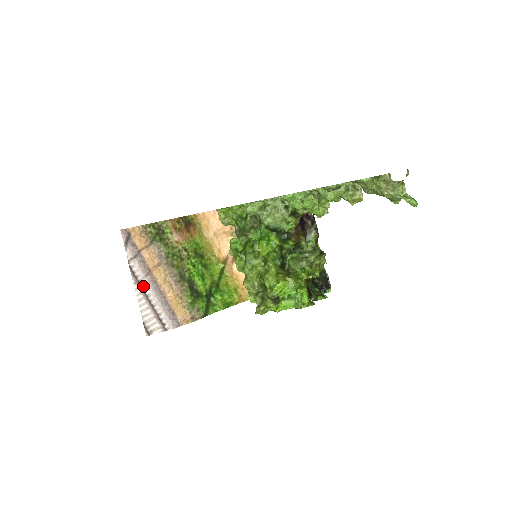
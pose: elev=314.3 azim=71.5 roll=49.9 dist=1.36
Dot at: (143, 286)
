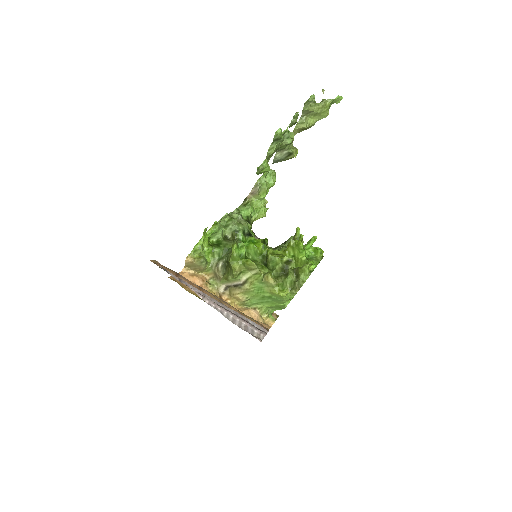
Dot at: (211, 301)
